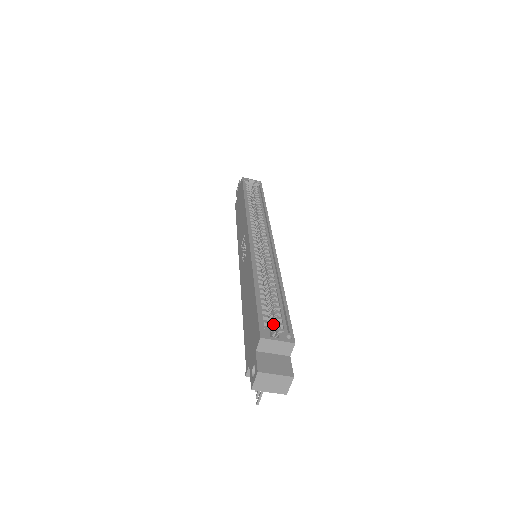
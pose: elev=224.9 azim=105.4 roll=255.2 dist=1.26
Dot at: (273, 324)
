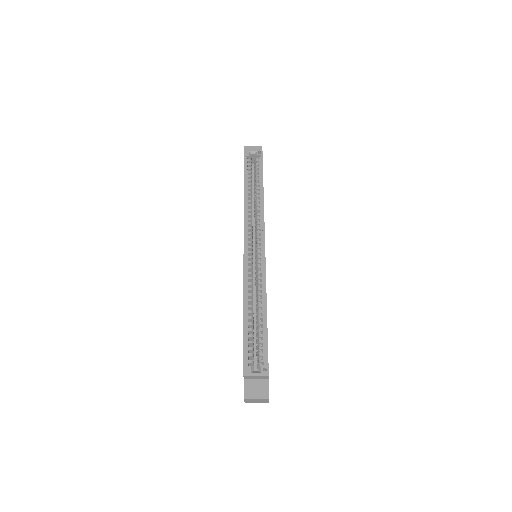
Dot at: (257, 352)
